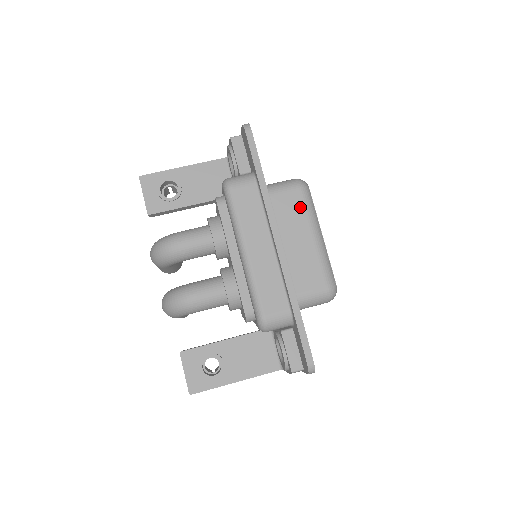
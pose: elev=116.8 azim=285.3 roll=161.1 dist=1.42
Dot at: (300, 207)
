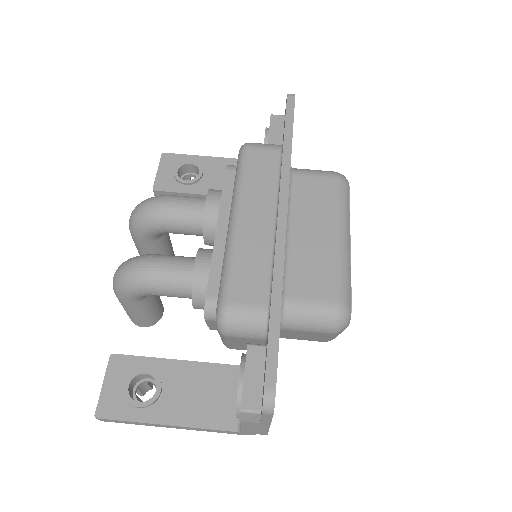
Dot at: (329, 197)
